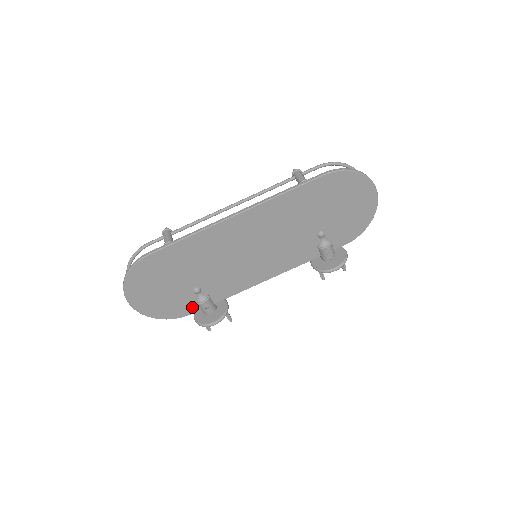
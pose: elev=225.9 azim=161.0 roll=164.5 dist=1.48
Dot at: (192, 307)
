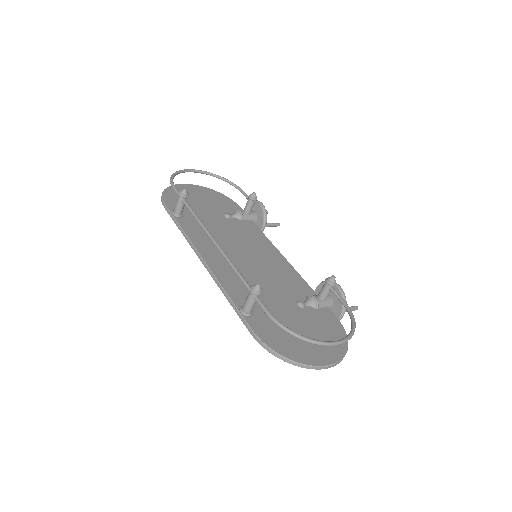
Dot at: occluded
